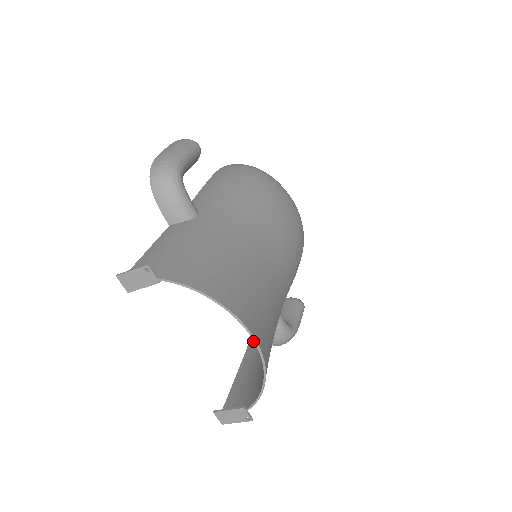
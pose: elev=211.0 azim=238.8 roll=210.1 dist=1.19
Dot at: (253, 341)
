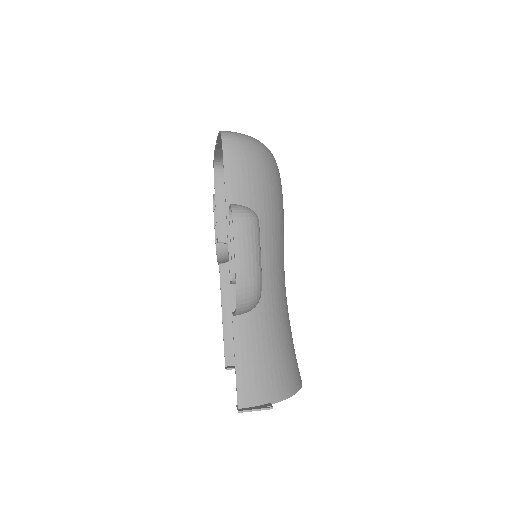
Dot at: (225, 289)
